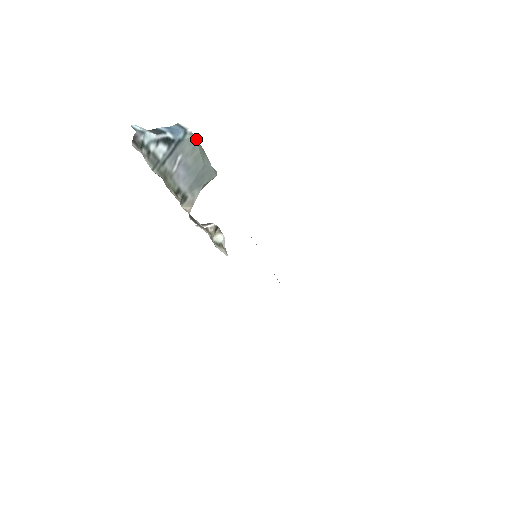
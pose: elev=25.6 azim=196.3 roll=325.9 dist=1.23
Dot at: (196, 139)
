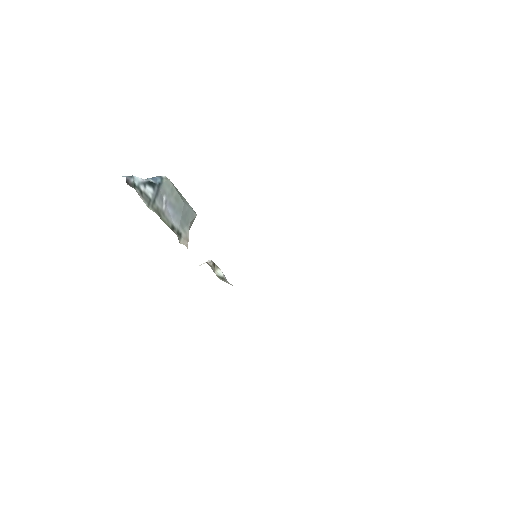
Dot at: (171, 182)
